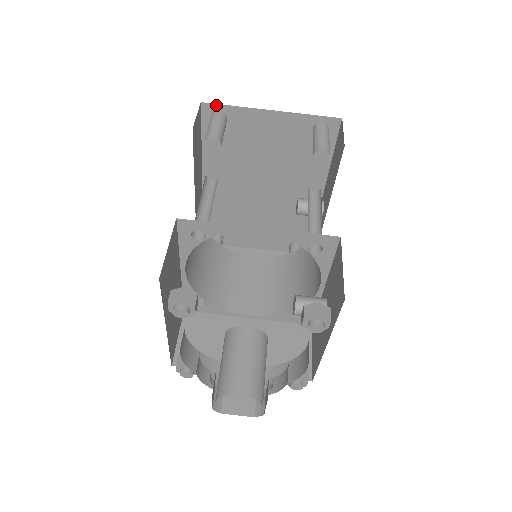
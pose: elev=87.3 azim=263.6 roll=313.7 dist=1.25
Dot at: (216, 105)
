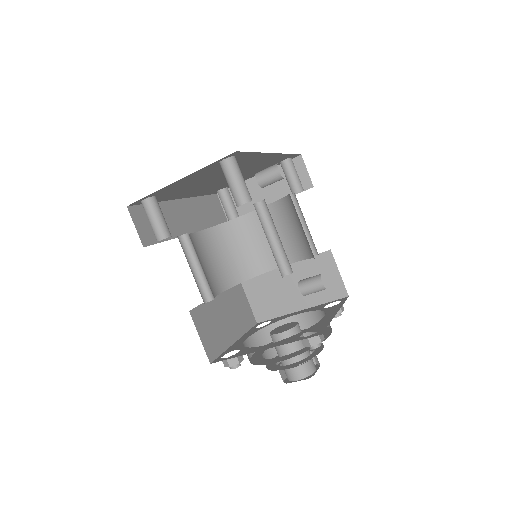
Dot at: (138, 201)
